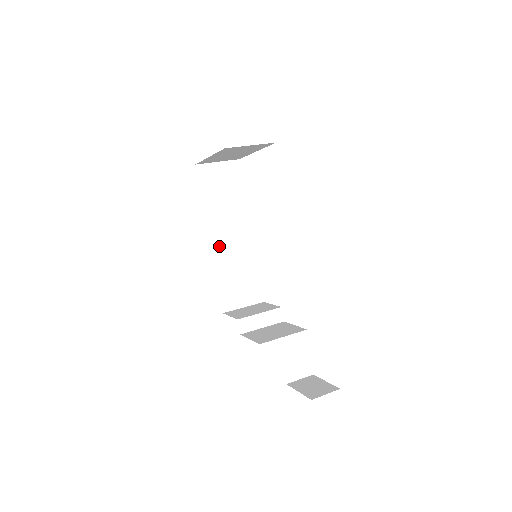
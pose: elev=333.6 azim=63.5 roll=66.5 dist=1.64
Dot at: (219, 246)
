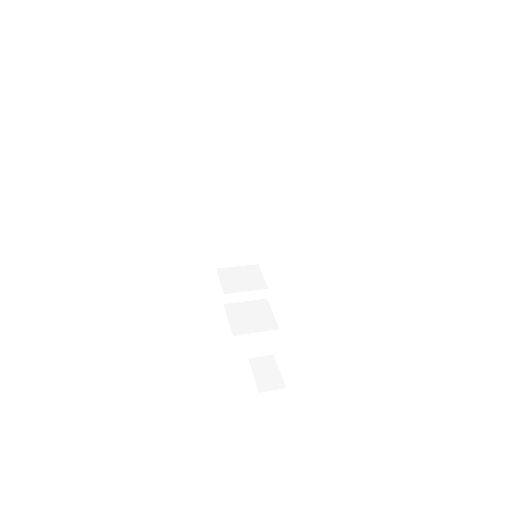
Dot at: (228, 216)
